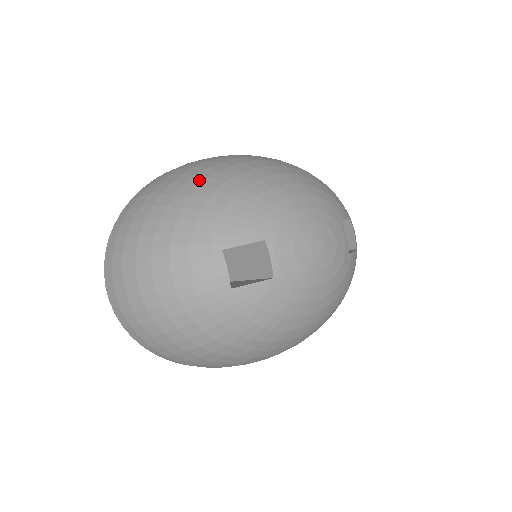
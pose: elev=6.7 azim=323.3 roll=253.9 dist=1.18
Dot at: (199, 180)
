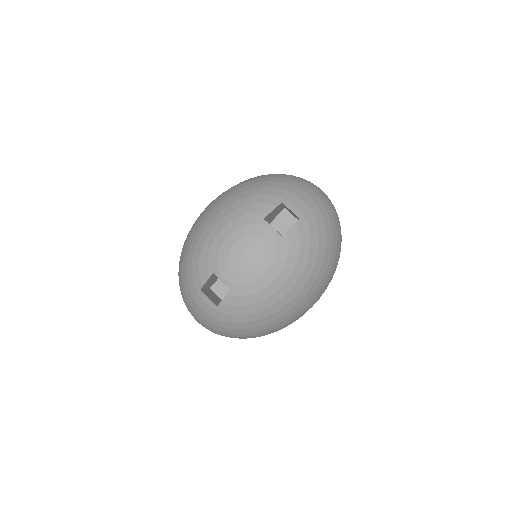
Dot at: (184, 249)
